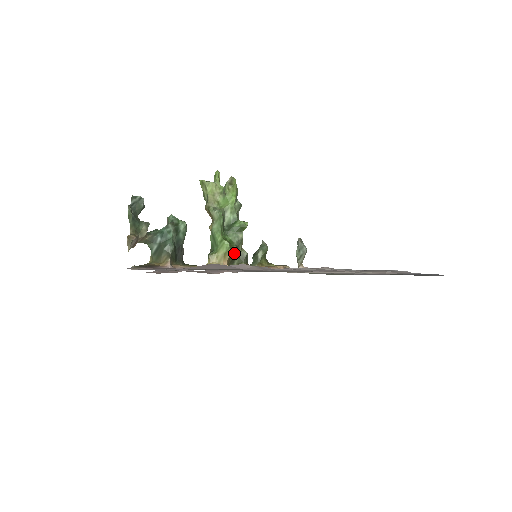
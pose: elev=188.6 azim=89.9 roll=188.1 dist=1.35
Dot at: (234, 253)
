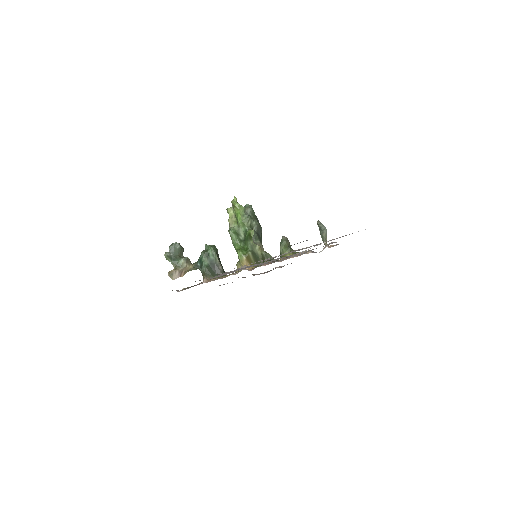
Dot at: (252, 257)
